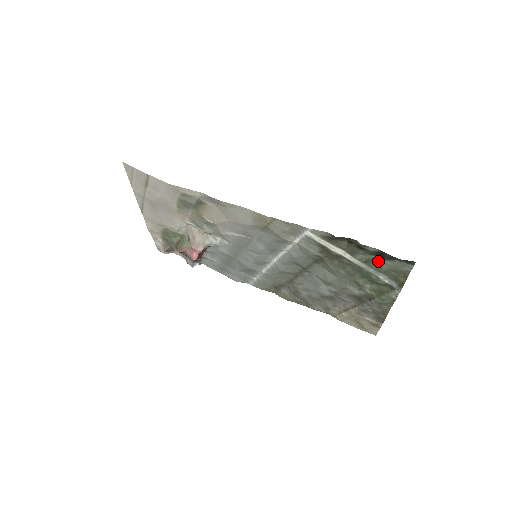
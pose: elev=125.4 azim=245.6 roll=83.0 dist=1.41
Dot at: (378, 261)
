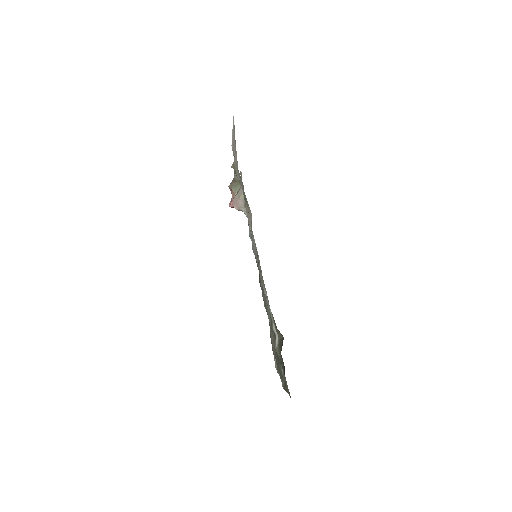
Dot at: (283, 367)
